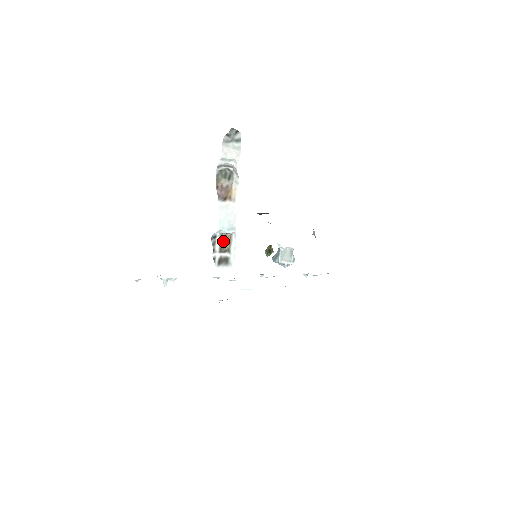
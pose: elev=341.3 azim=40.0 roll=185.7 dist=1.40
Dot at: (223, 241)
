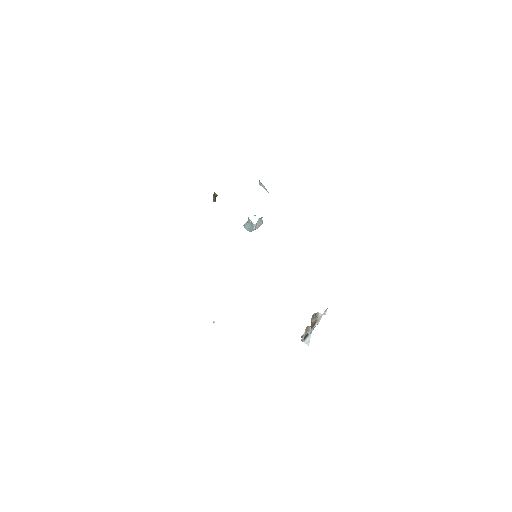
Dot at: (306, 331)
